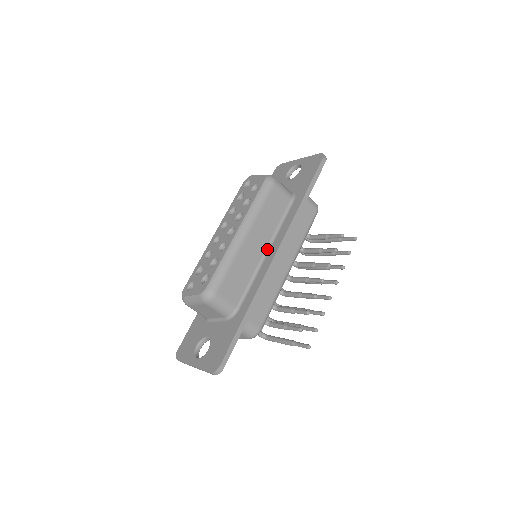
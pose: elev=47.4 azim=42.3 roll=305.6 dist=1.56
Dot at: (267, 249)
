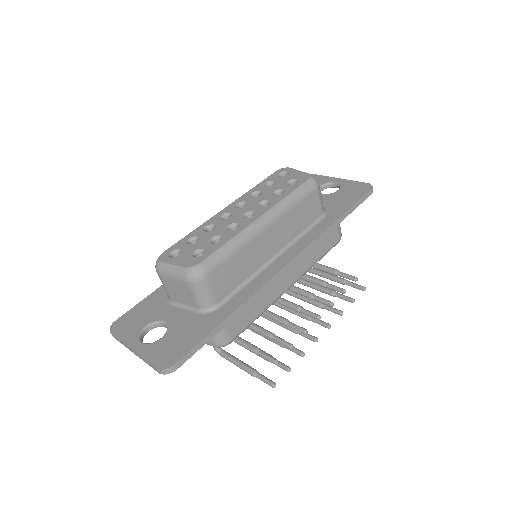
Dot at: (277, 254)
